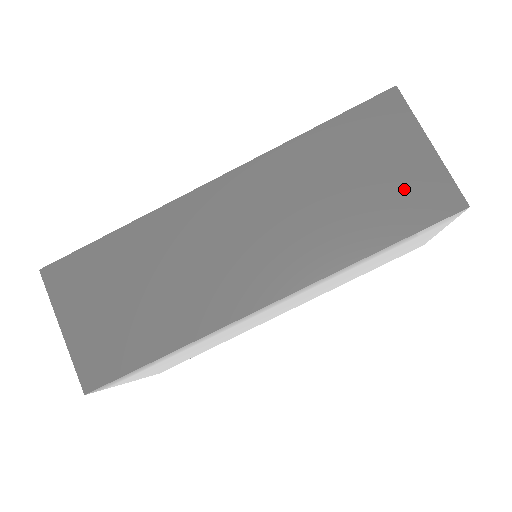
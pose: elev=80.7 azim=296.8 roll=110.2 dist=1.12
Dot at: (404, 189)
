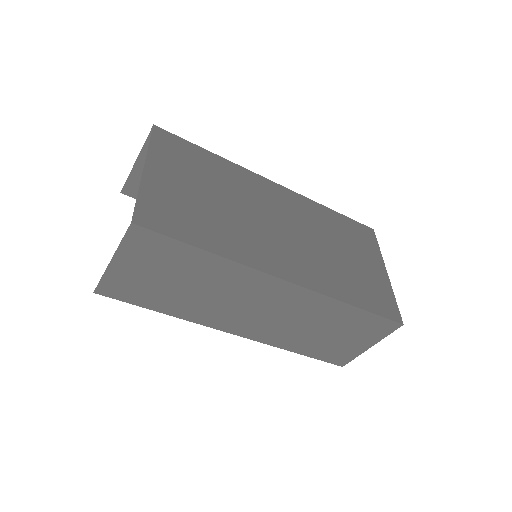
Dot at: (338, 349)
